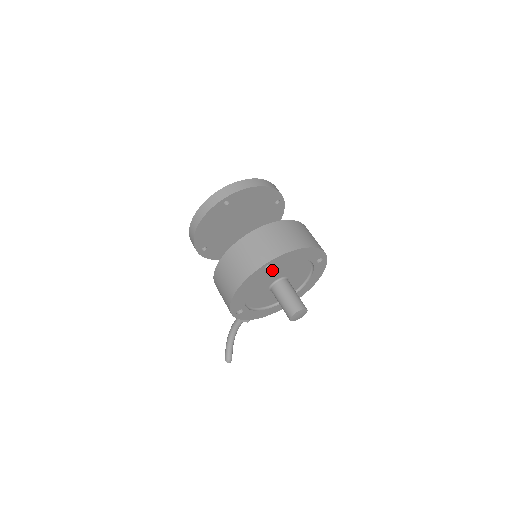
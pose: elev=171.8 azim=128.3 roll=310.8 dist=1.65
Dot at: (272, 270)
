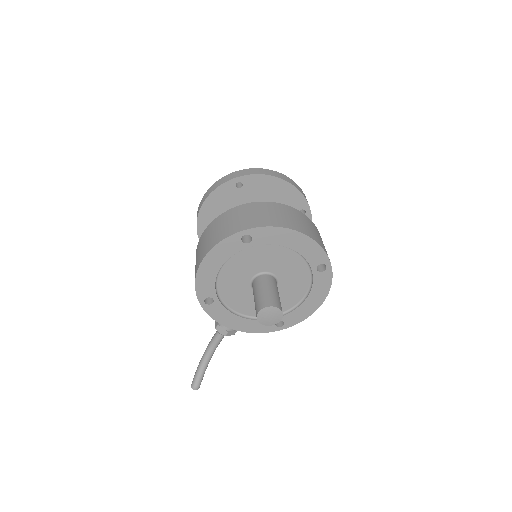
Dot at: (254, 251)
